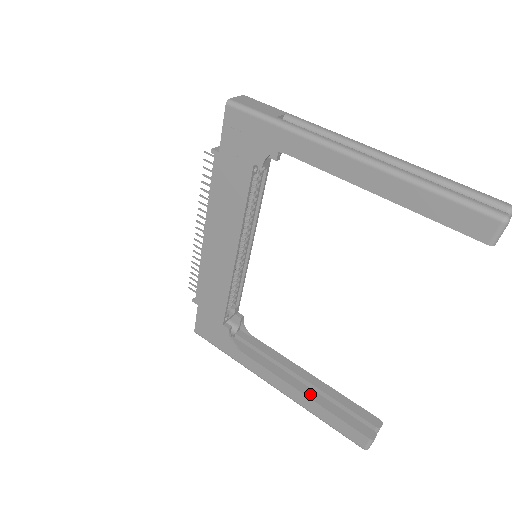
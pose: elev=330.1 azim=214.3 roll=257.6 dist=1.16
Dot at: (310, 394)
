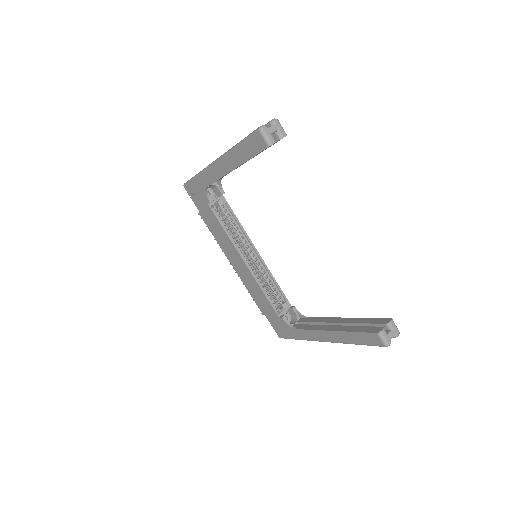
Dot at: (338, 329)
